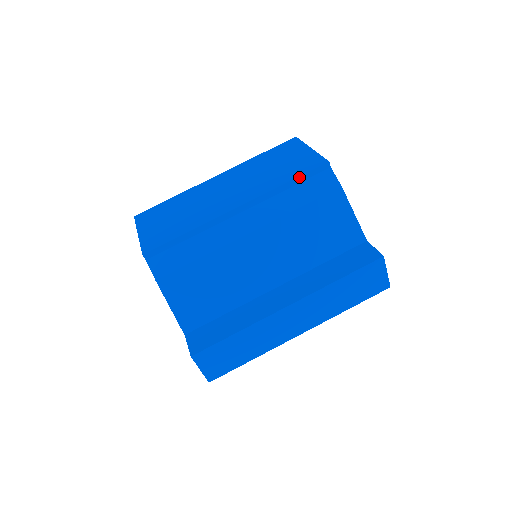
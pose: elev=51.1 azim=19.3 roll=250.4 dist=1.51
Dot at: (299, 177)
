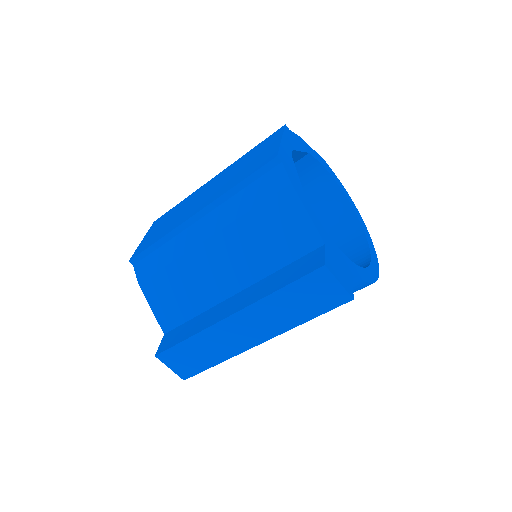
Dot at: (248, 177)
